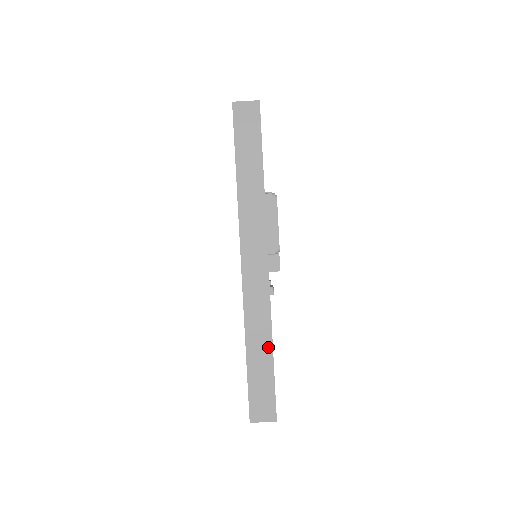
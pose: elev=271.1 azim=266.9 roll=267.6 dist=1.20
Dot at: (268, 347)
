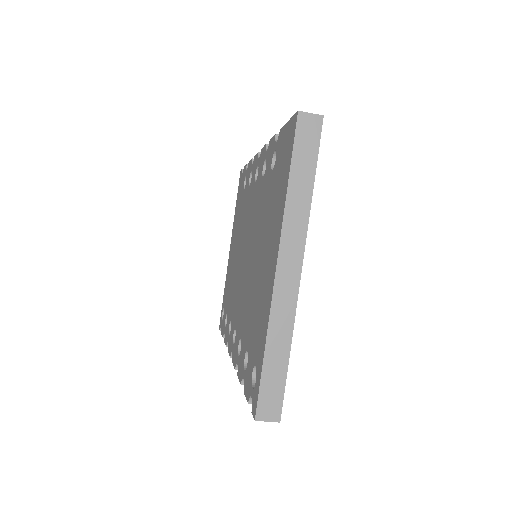
Dot at: (286, 351)
